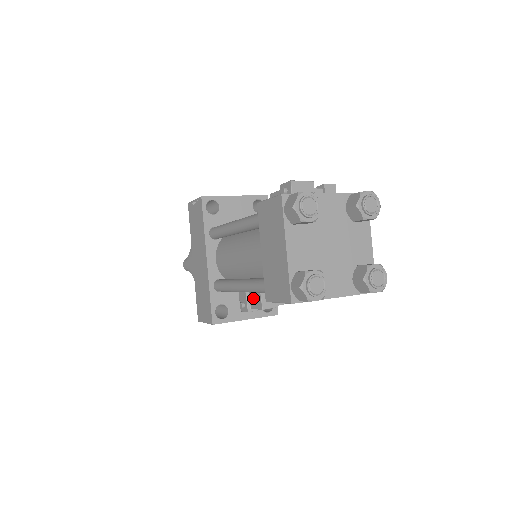
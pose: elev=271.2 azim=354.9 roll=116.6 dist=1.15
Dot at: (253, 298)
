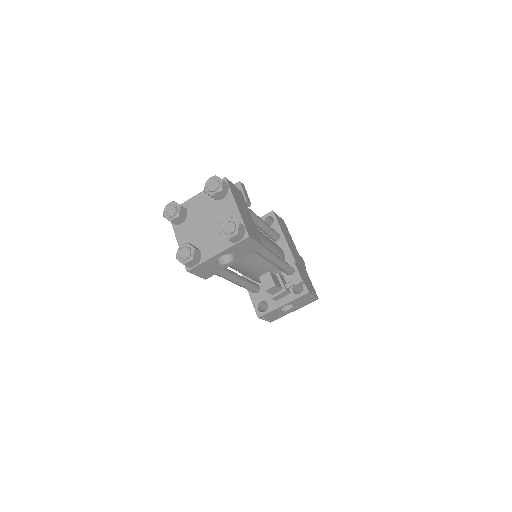
Dot at: occluded
